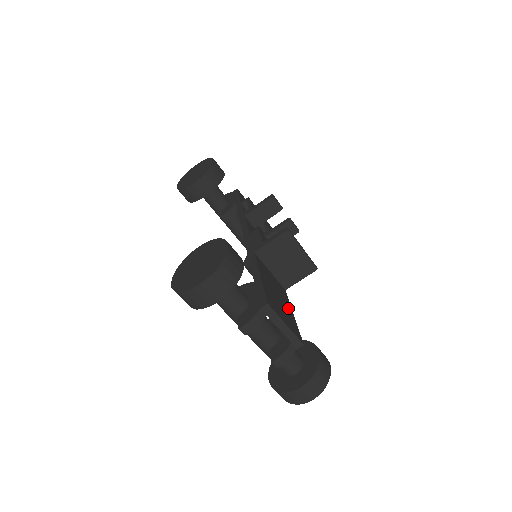
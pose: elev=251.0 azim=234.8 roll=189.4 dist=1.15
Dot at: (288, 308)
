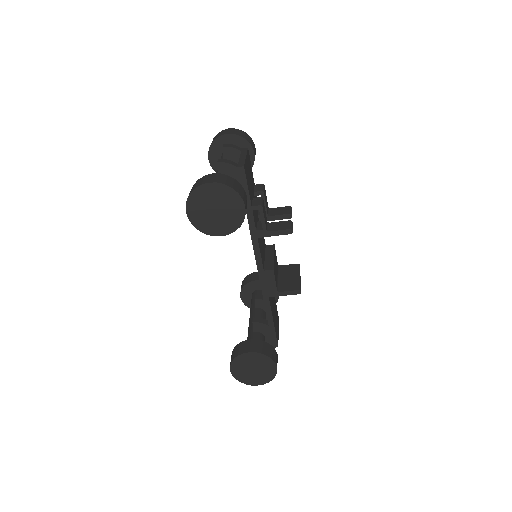
Dot at: (274, 300)
